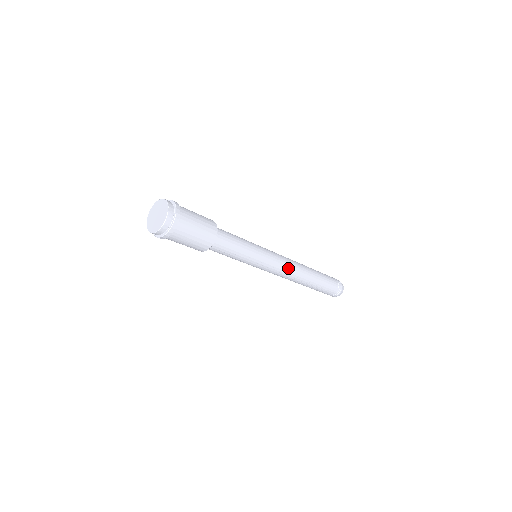
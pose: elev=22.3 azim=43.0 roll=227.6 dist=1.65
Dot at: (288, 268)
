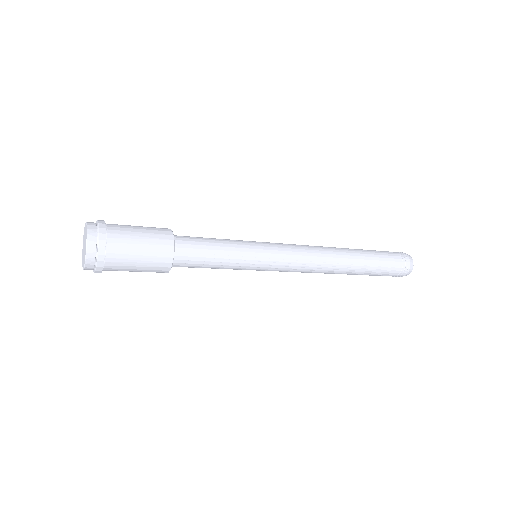
Dot at: (308, 254)
